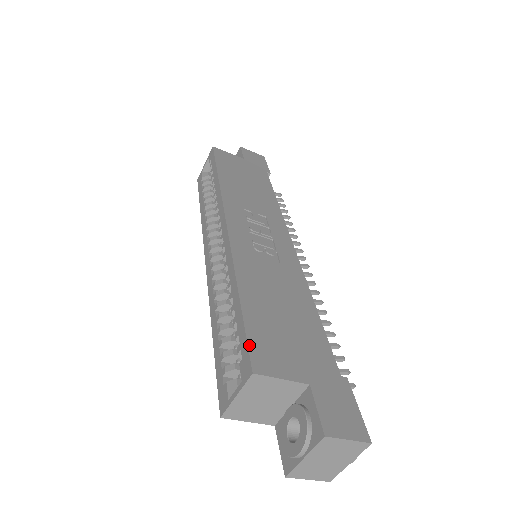
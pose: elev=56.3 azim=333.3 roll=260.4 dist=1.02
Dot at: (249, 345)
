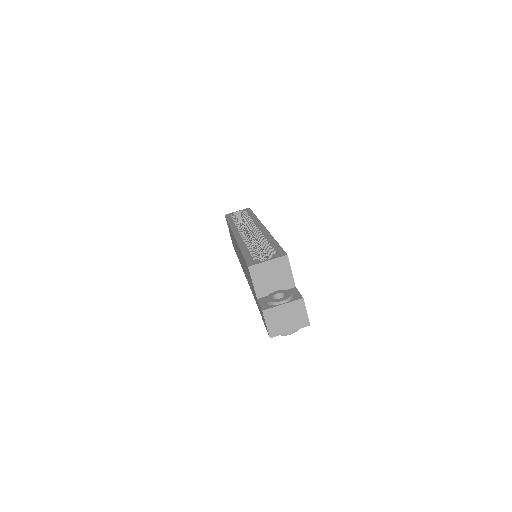
Dot at: occluded
